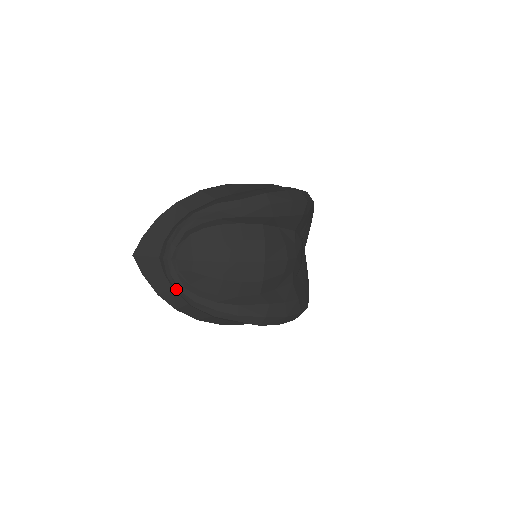
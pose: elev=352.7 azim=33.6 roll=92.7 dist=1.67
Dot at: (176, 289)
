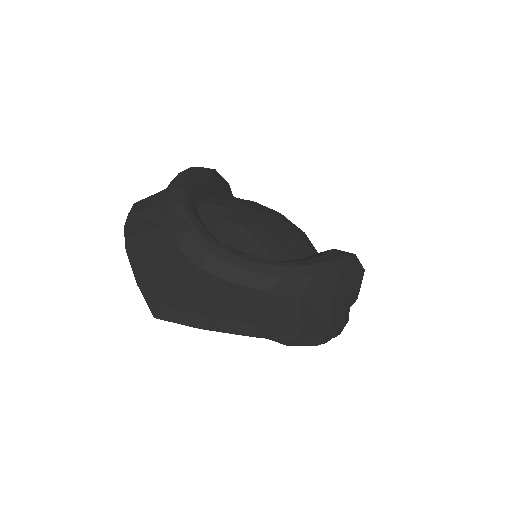
Dot at: (273, 273)
